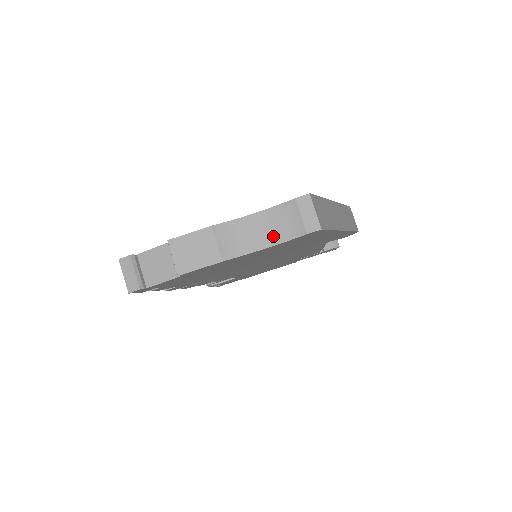
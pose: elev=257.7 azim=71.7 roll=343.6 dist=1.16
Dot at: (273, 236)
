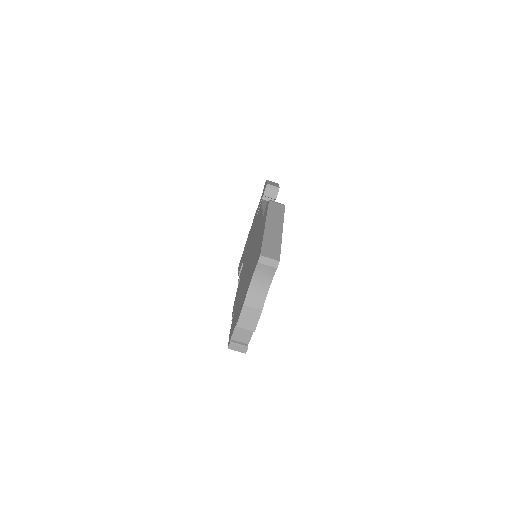
Dot at: (267, 281)
